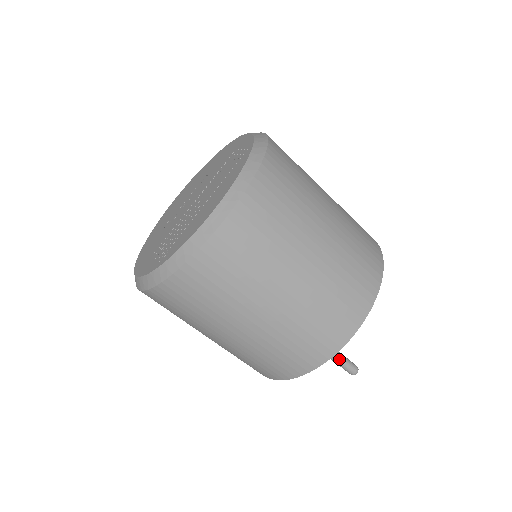
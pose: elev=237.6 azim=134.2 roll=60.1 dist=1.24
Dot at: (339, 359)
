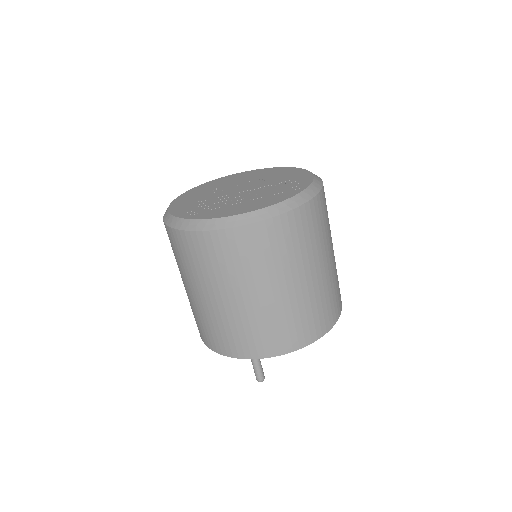
Dot at: (256, 364)
